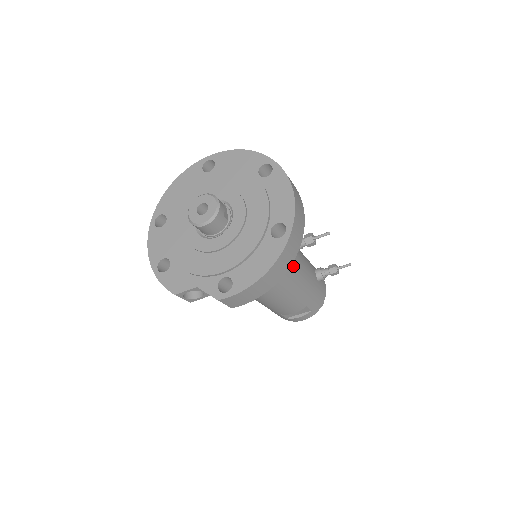
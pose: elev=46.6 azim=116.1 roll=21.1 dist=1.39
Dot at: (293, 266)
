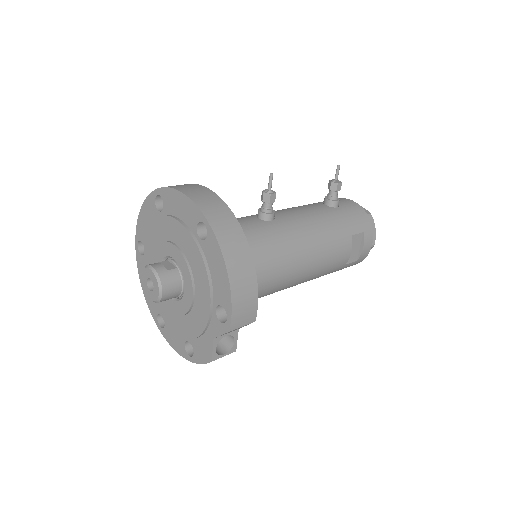
Dot at: (284, 228)
